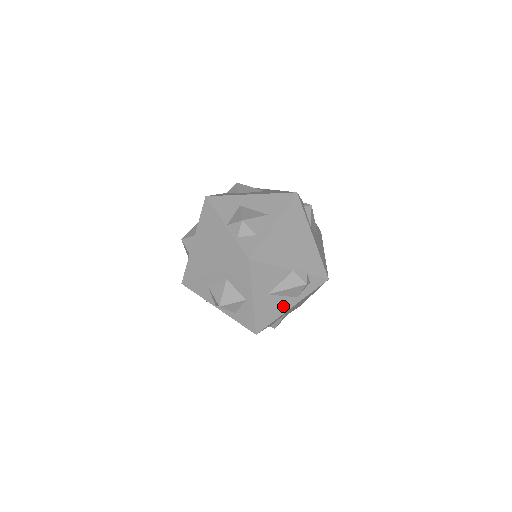
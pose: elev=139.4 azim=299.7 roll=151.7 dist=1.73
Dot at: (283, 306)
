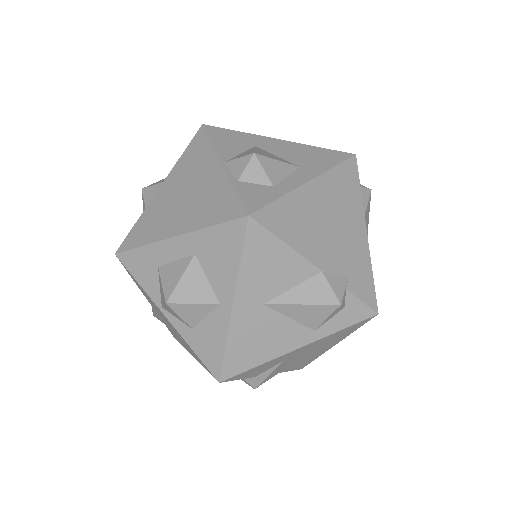
Dot at: (284, 340)
